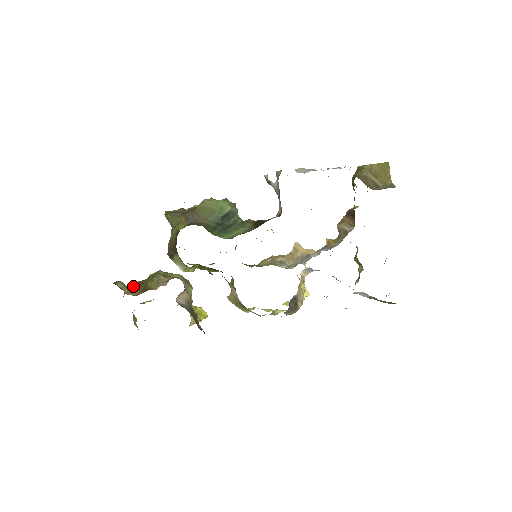
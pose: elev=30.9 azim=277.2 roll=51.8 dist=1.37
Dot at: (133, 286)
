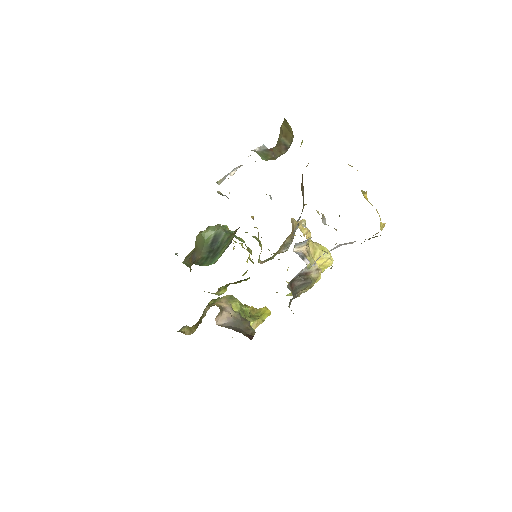
Dot at: (195, 324)
